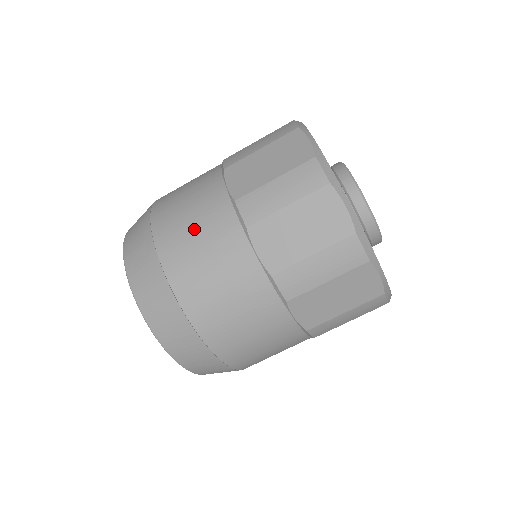
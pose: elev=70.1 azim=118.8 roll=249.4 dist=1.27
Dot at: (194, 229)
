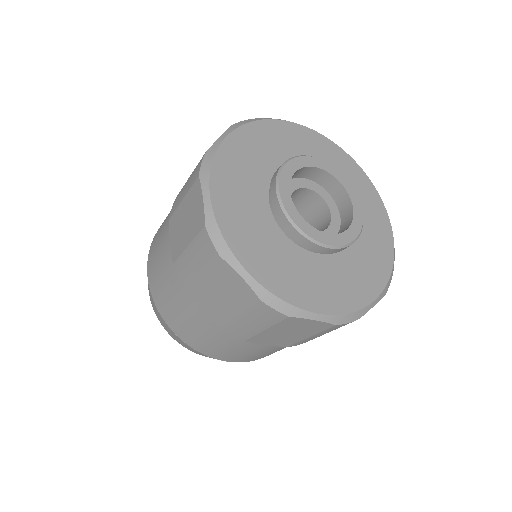
Dot at: (206, 339)
